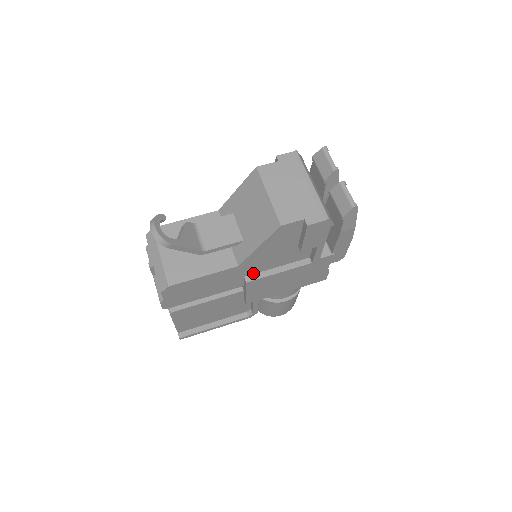
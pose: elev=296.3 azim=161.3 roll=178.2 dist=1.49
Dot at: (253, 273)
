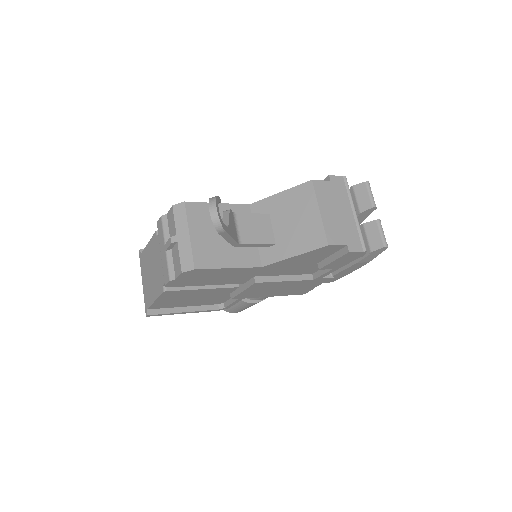
Dot at: (263, 275)
